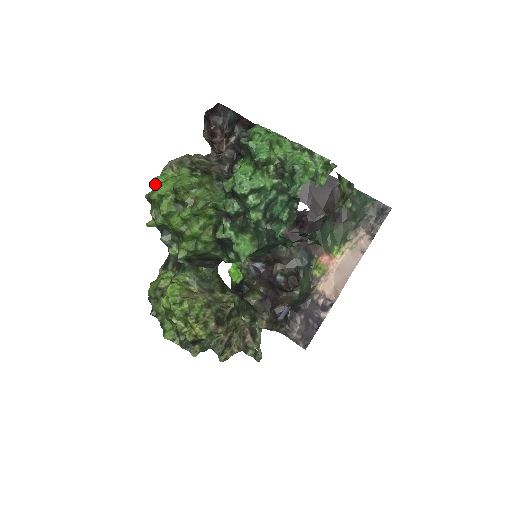
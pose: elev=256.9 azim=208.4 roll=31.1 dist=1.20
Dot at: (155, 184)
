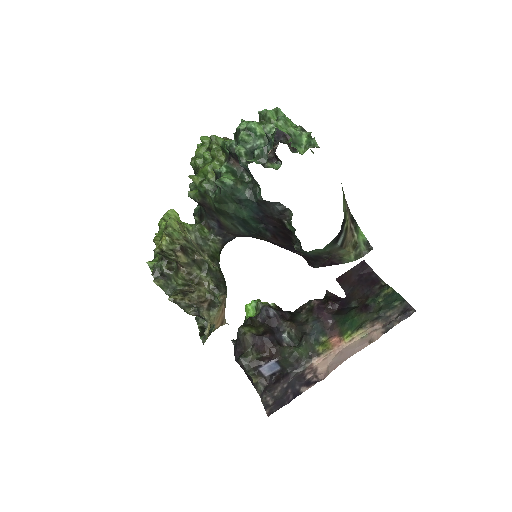
Dot at: occluded
